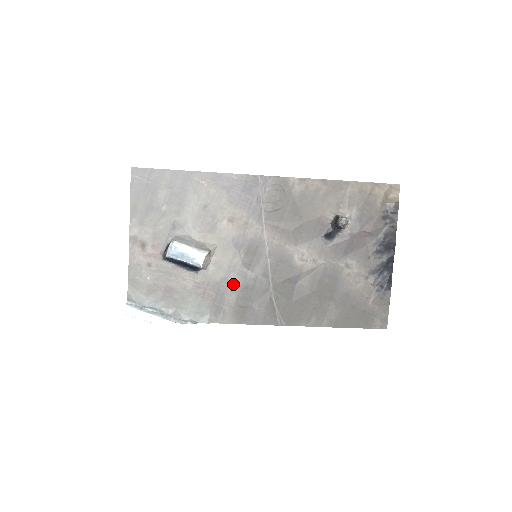
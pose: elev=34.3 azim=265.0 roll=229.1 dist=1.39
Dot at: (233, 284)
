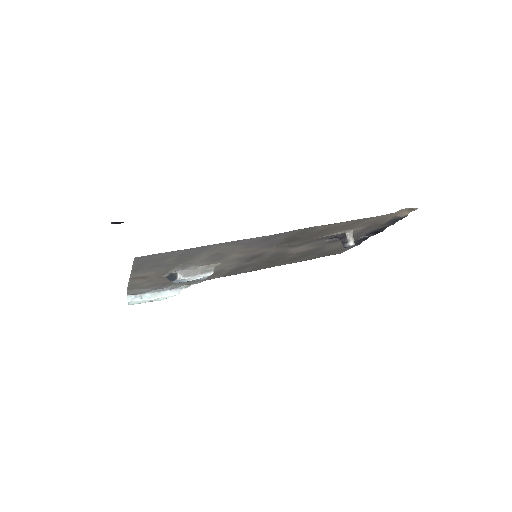
Dot at: (229, 269)
